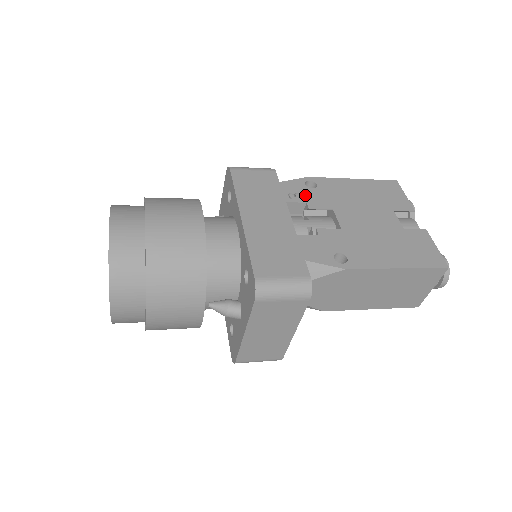
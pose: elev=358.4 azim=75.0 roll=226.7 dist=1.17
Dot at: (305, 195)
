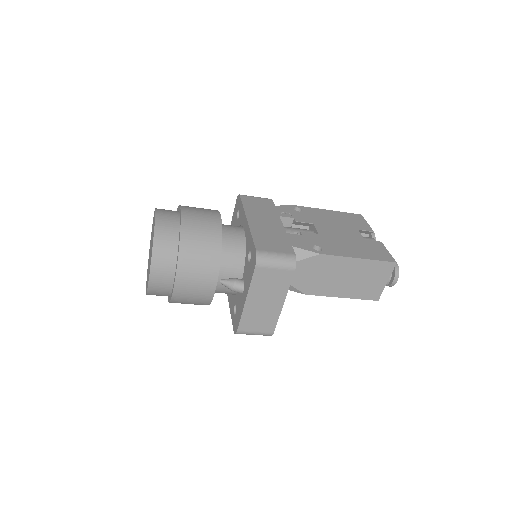
Dot at: (293, 214)
